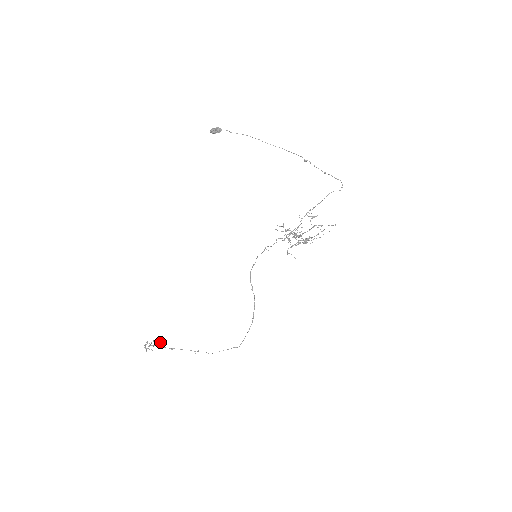
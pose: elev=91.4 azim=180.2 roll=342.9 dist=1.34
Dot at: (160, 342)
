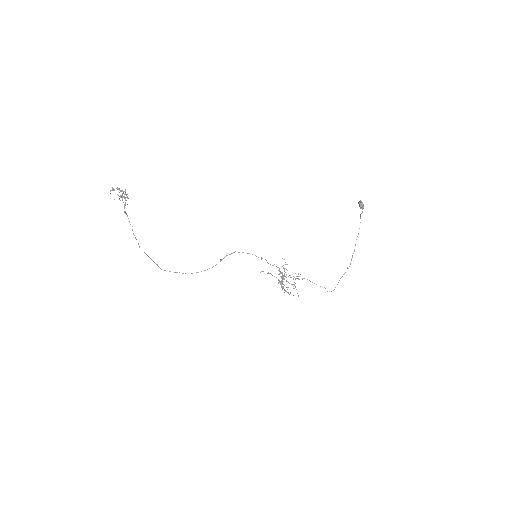
Dot at: occluded
